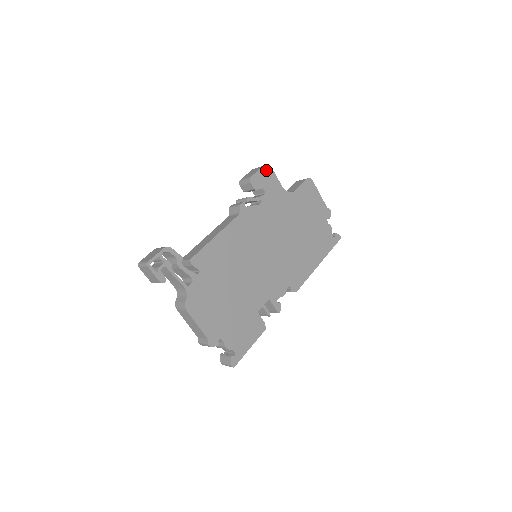
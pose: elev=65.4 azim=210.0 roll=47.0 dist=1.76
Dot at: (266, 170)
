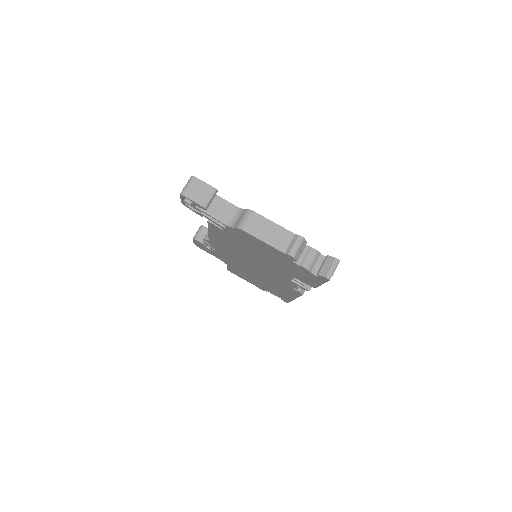
Dot at: occluded
